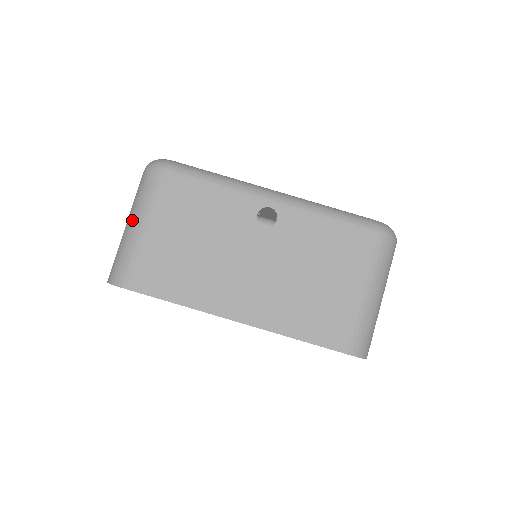
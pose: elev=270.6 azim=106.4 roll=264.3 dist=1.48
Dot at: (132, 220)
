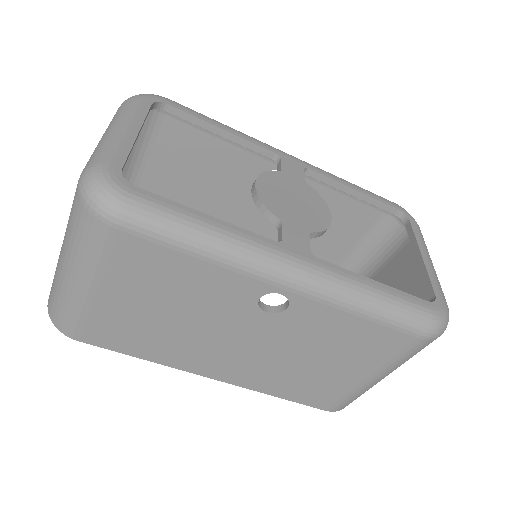
Dot at: (68, 267)
